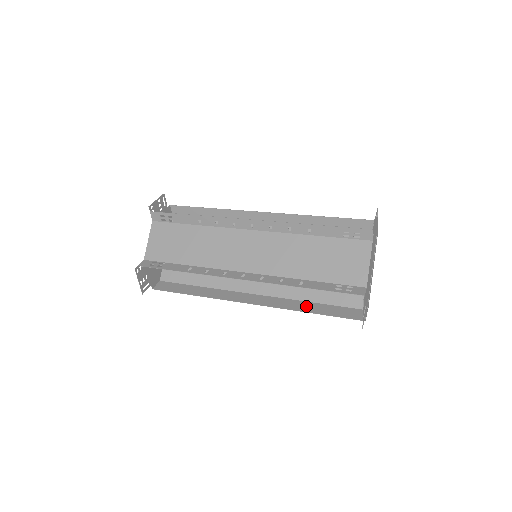
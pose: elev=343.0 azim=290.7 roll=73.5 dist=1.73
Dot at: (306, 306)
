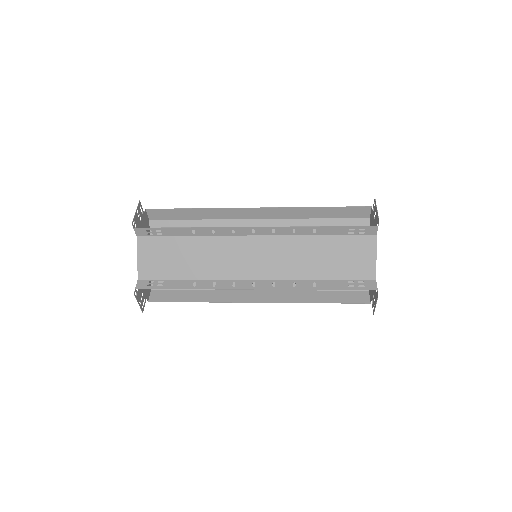
Dot at: (312, 296)
